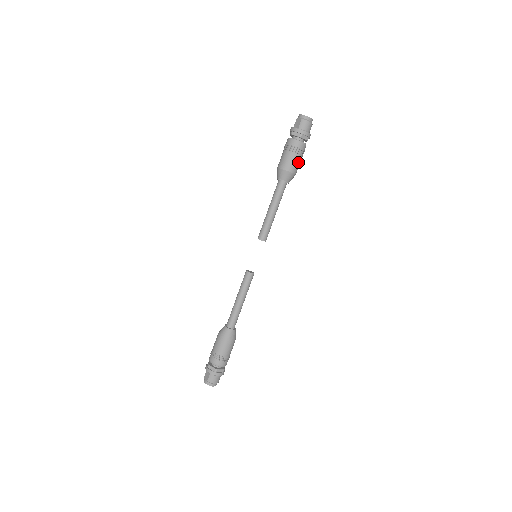
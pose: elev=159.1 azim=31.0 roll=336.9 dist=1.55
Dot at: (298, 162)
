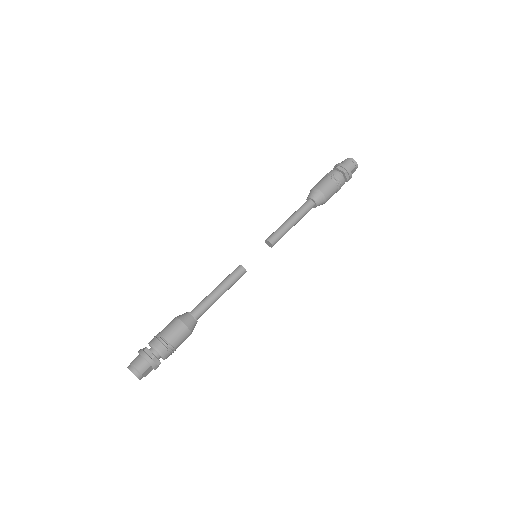
Dot at: (329, 185)
